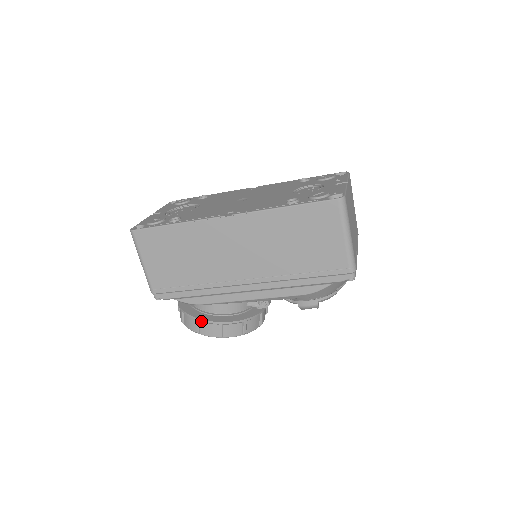
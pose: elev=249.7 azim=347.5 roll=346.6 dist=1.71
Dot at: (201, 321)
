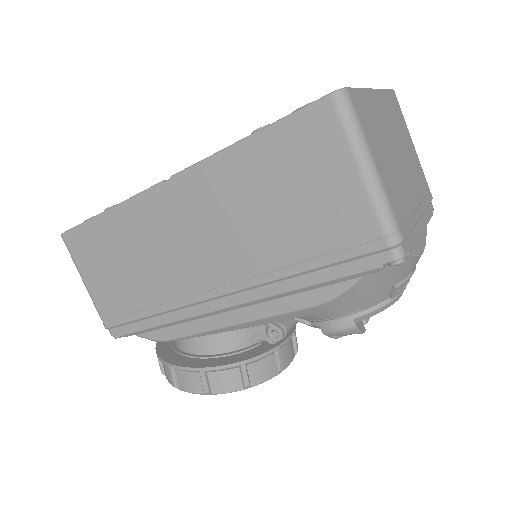
Dot at: (175, 368)
